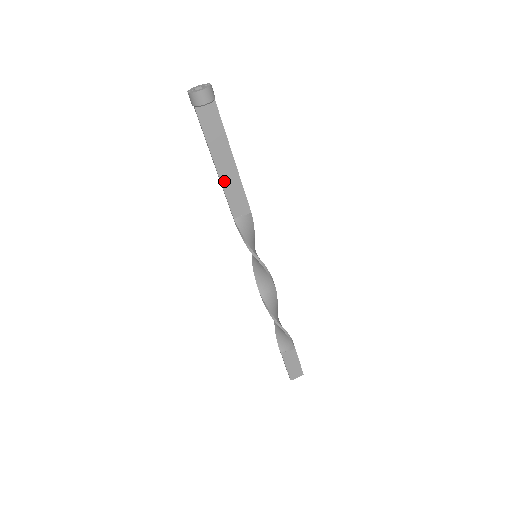
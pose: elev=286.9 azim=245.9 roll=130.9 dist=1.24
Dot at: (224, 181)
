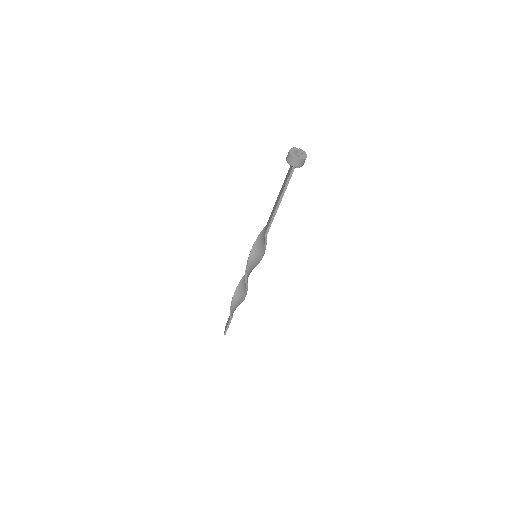
Dot at: (276, 212)
